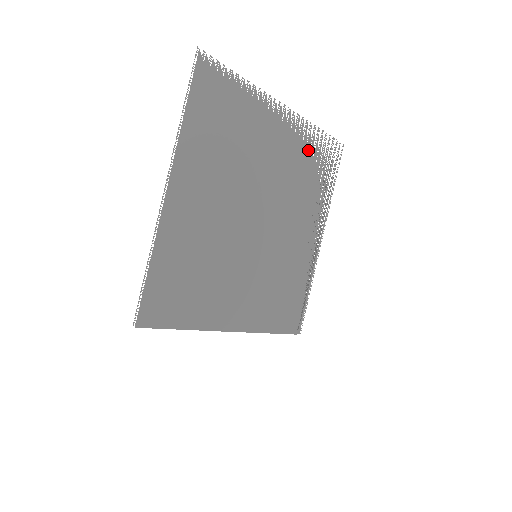
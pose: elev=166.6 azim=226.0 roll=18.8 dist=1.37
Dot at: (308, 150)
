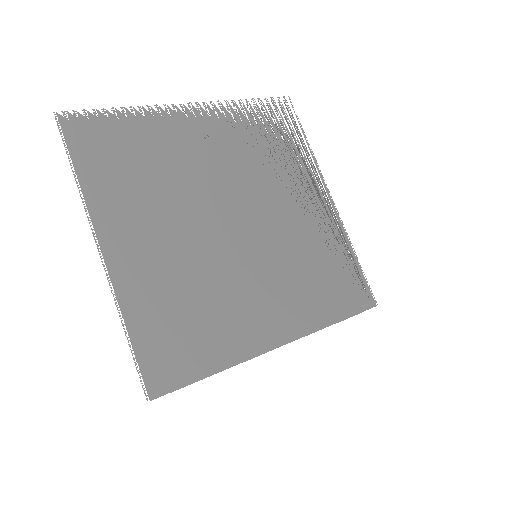
Dot at: (248, 125)
